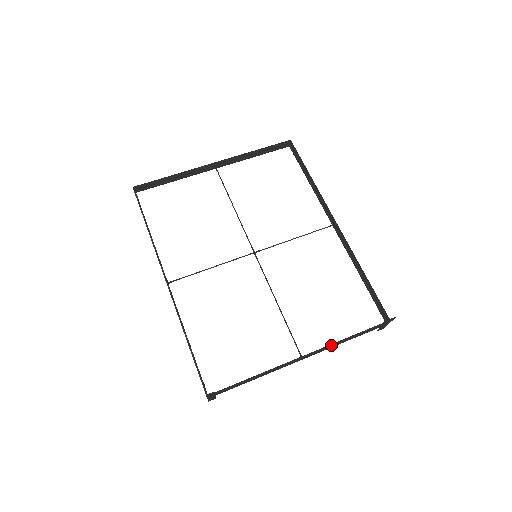
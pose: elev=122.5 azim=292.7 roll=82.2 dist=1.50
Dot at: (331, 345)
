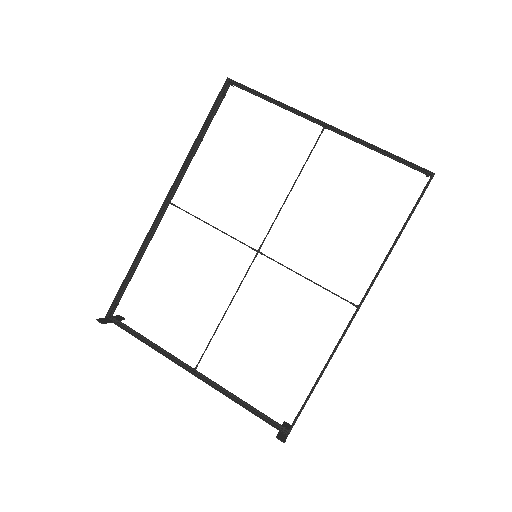
Dot at: (221, 392)
